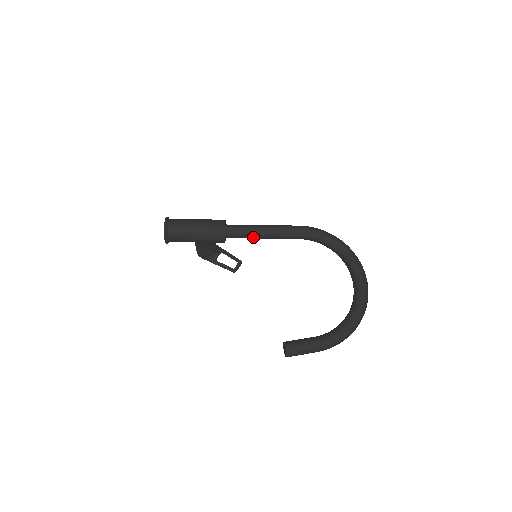
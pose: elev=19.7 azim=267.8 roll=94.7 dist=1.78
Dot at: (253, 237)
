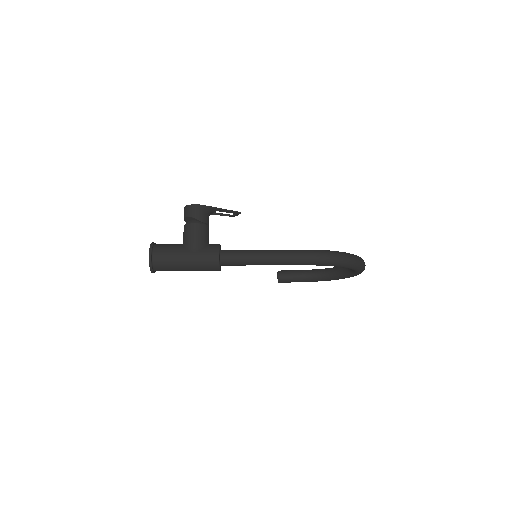
Dot at: occluded
